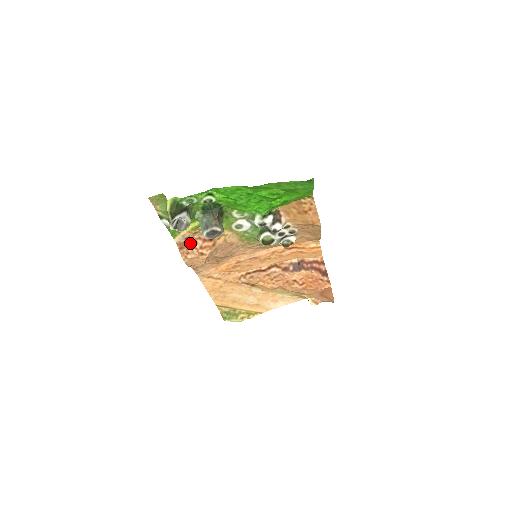
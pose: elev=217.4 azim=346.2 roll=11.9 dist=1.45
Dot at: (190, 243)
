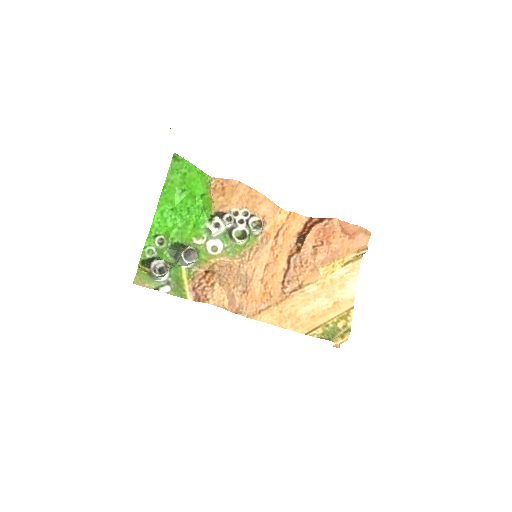
Dot at: (199, 289)
